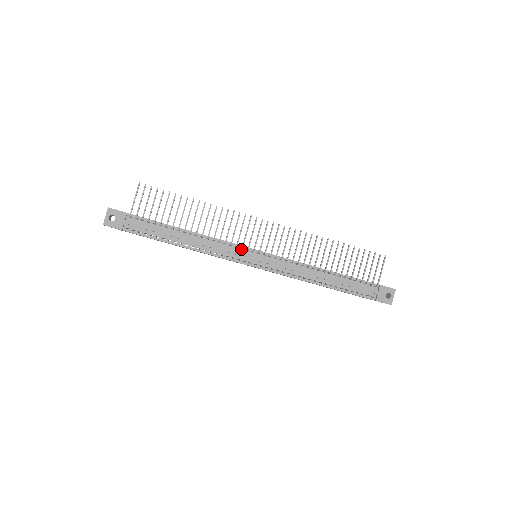
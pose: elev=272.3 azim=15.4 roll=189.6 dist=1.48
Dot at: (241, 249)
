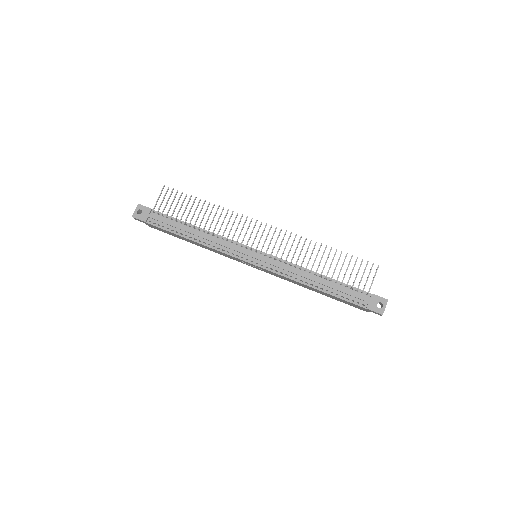
Dot at: (241, 247)
